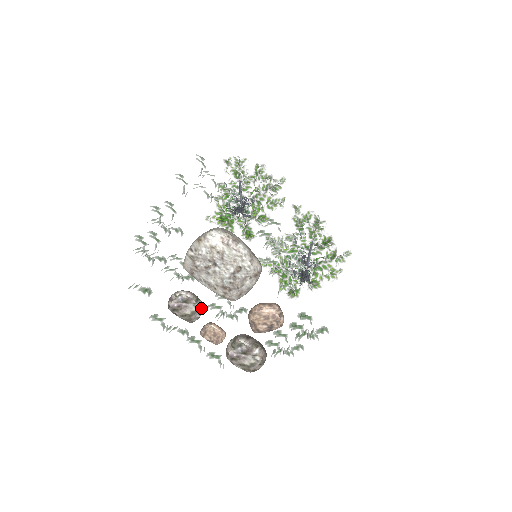
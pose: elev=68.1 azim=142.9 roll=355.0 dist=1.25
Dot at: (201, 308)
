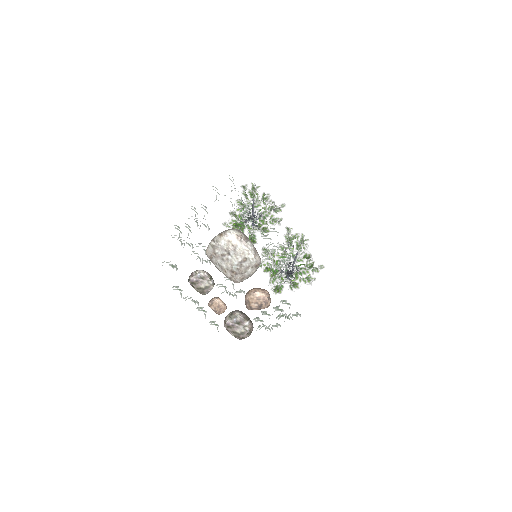
Dot at: (212, 285)
